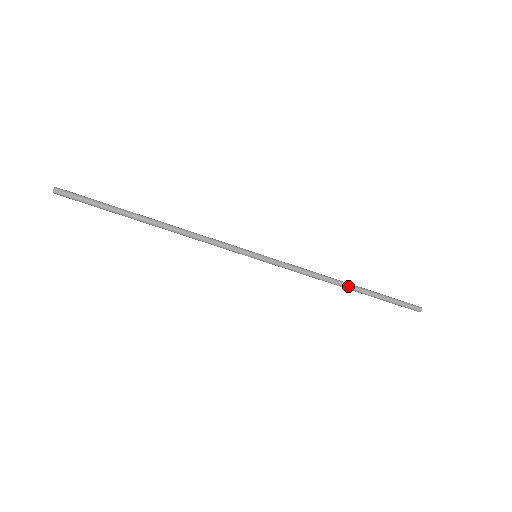
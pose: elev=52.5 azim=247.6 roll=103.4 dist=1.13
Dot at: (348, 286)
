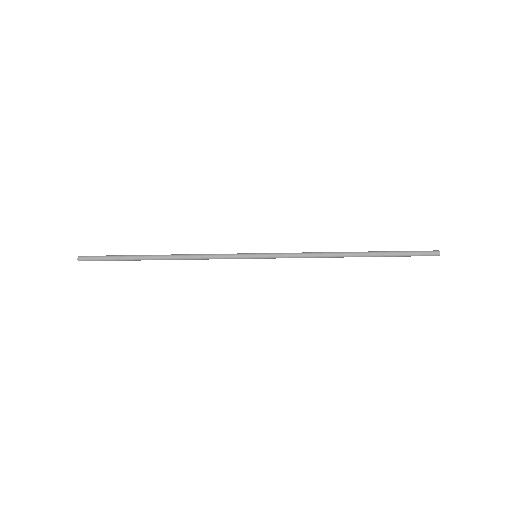
Dot at: occluded
